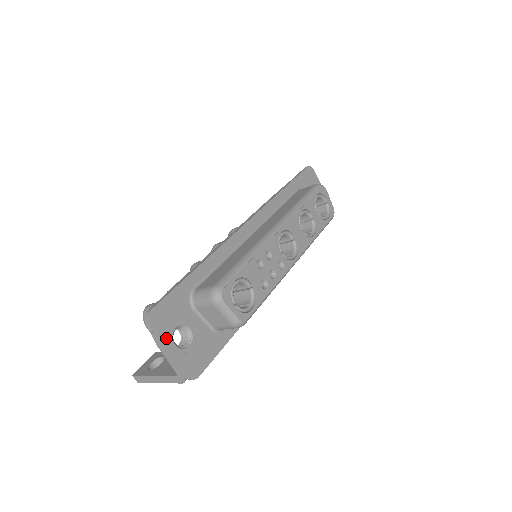
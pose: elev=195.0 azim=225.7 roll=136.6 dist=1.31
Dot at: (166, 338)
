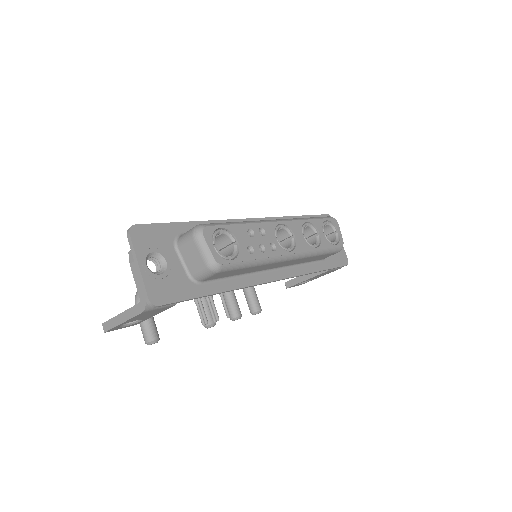
Dot at: (140, 254)
